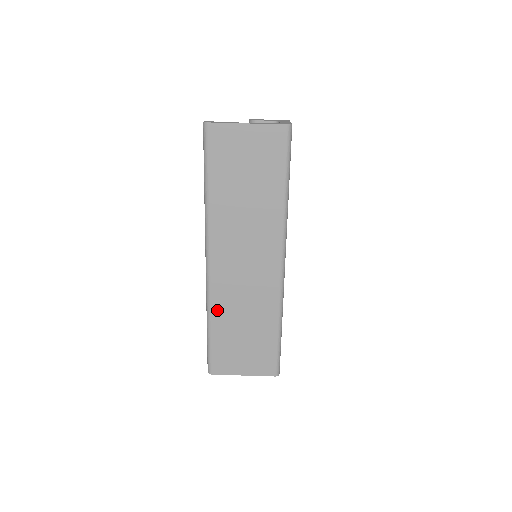
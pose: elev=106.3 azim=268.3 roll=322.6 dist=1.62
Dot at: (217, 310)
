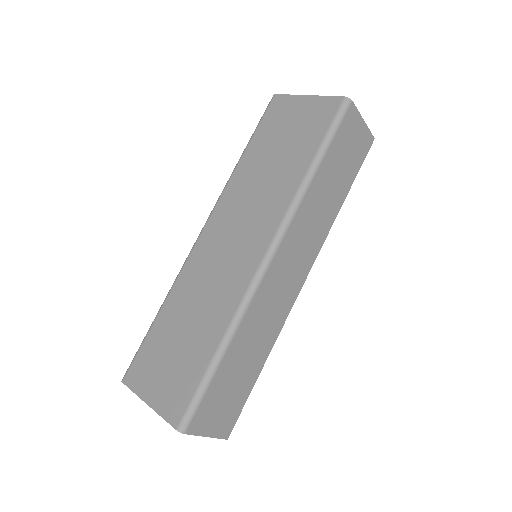
Dot at: (176, 293)
